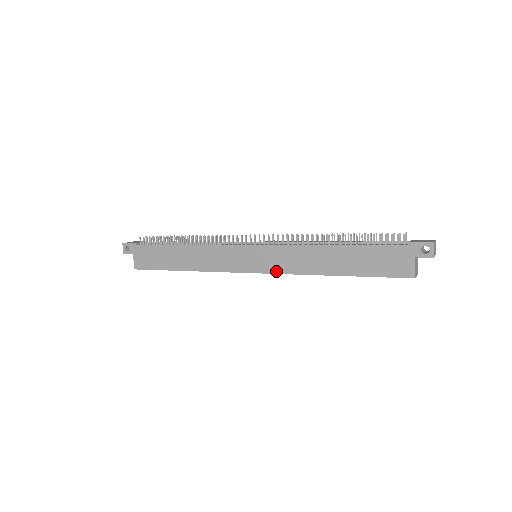
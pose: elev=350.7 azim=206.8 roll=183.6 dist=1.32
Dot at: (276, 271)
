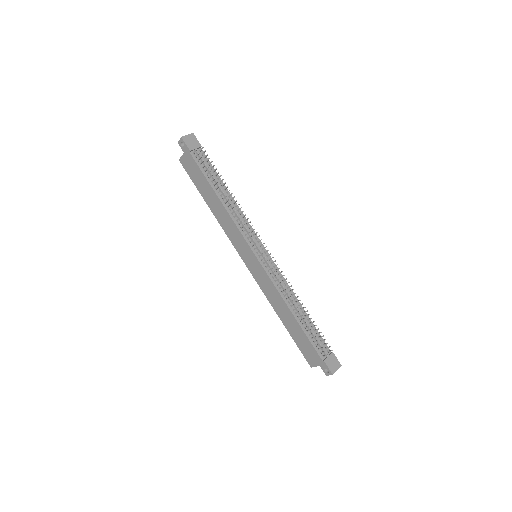
Dot at: (257, 280)
